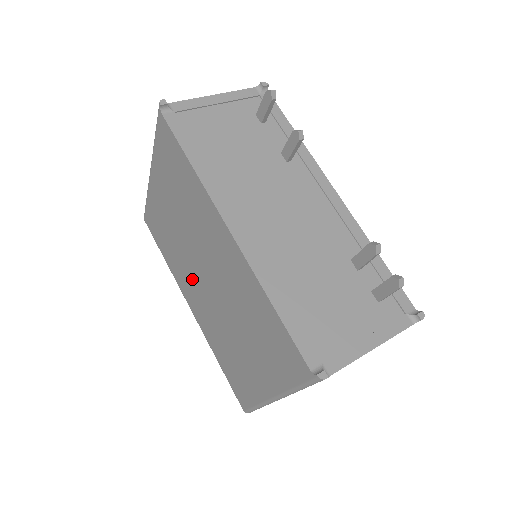
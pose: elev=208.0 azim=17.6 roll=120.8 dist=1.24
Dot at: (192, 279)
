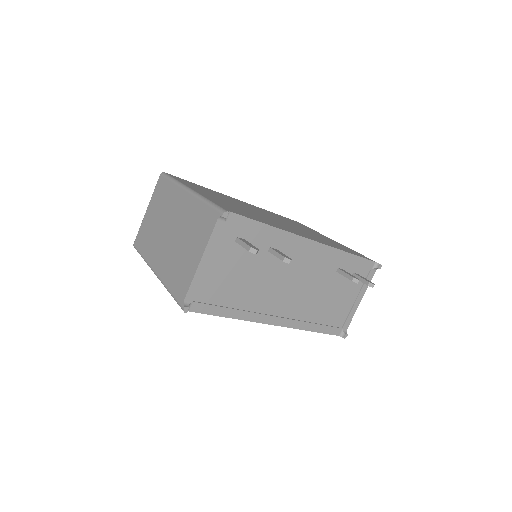
Dot at: occluded
